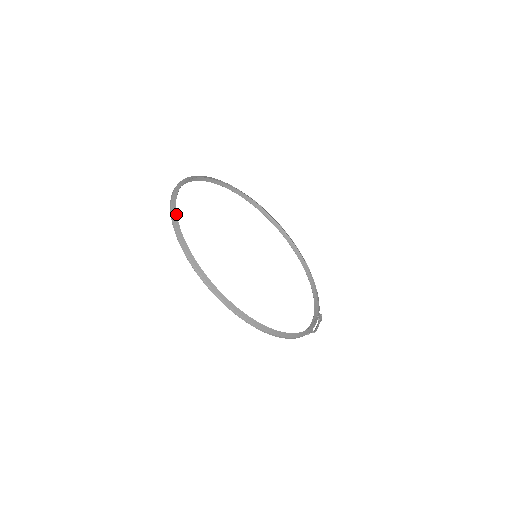
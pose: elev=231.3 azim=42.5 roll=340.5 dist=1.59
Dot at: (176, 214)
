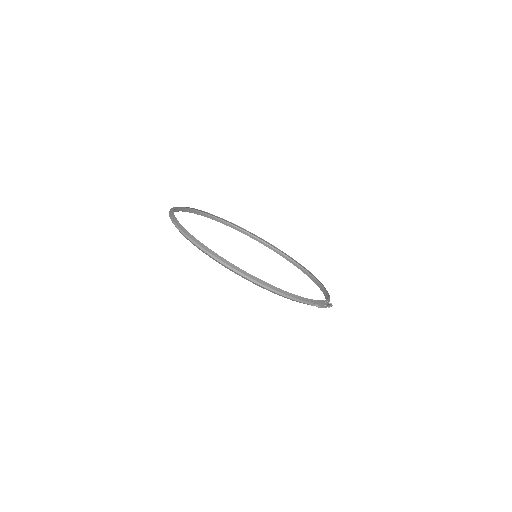
Dot at: (173, 211)
